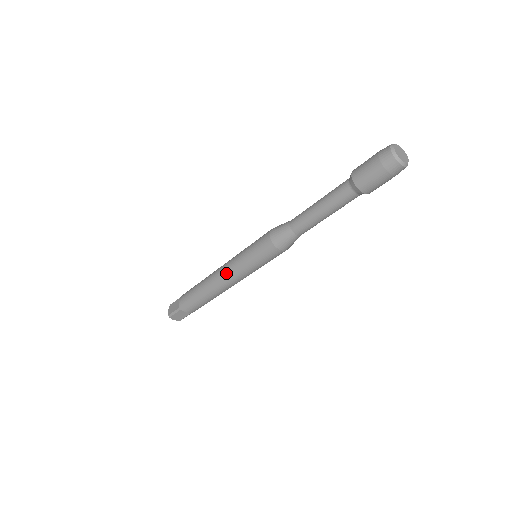
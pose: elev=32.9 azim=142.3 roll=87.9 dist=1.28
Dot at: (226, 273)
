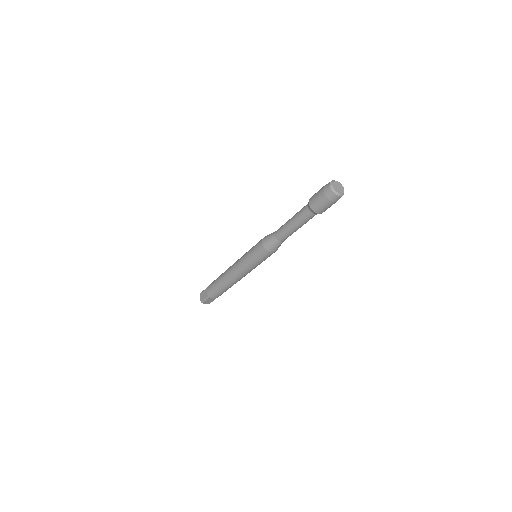
Dot at: (237, 271)
